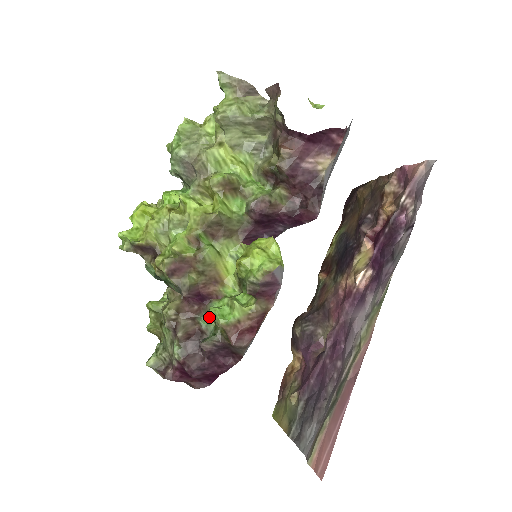
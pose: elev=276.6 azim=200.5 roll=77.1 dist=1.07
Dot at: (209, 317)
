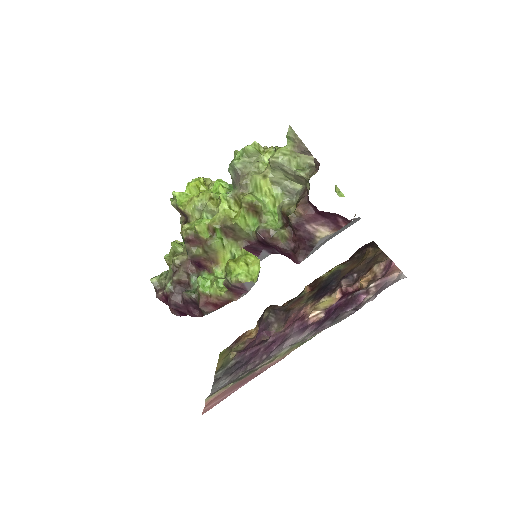
Dot at: occluded
